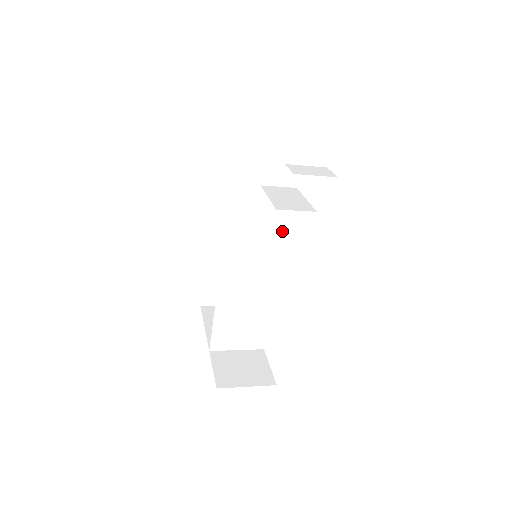
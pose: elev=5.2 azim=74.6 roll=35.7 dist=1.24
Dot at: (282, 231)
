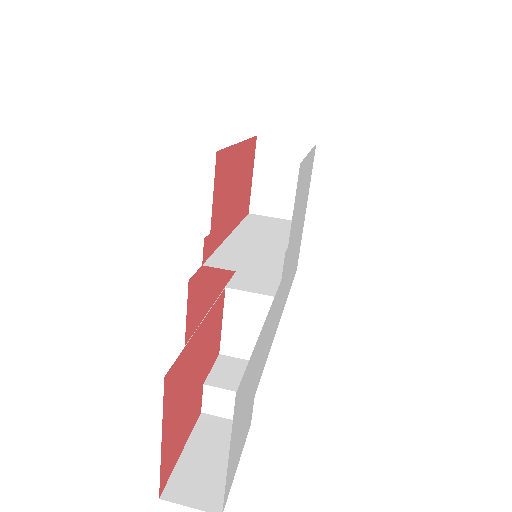
Dot at: (277, 271)
